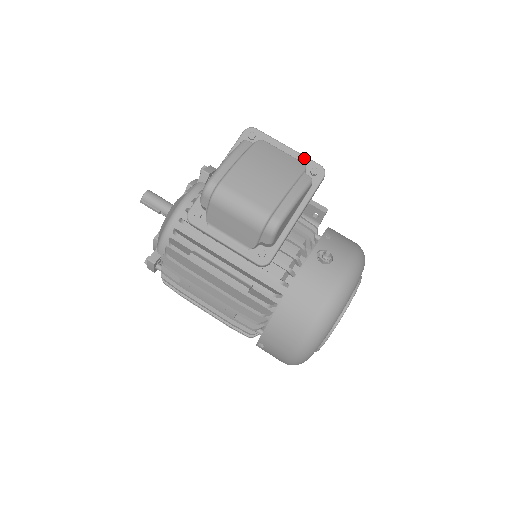
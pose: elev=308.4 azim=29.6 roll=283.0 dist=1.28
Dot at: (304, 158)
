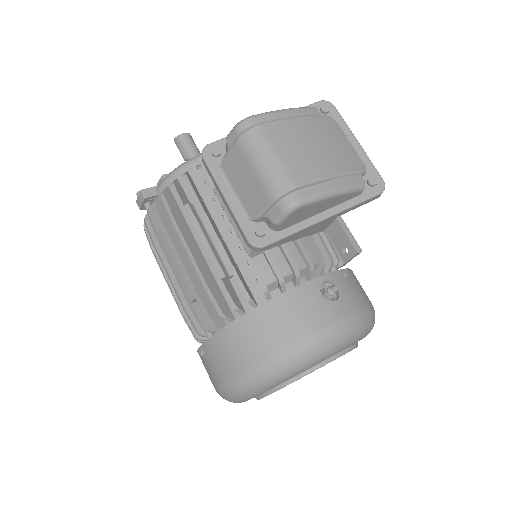
Dot at: (369, 162)
